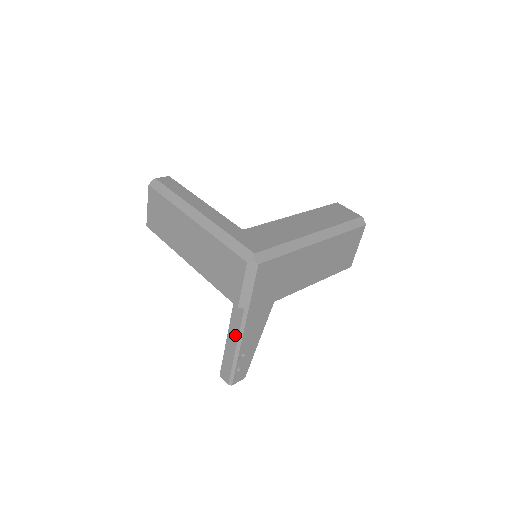
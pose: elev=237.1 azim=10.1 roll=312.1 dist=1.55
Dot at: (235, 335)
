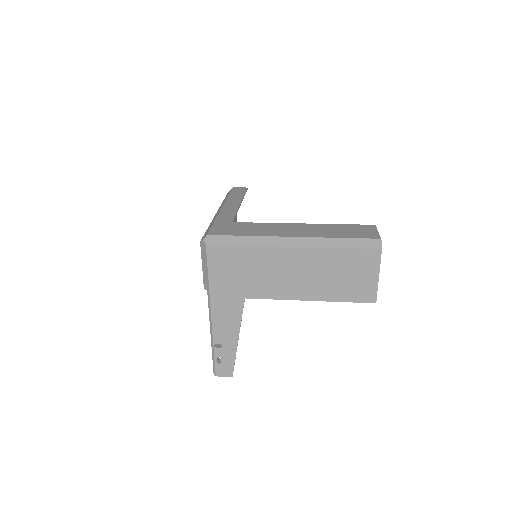
Dot at: occluded
